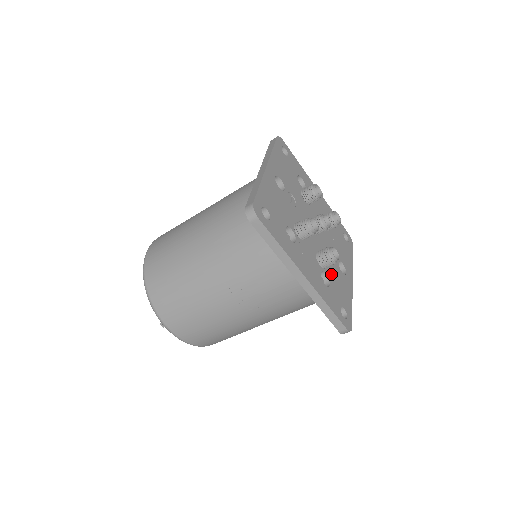
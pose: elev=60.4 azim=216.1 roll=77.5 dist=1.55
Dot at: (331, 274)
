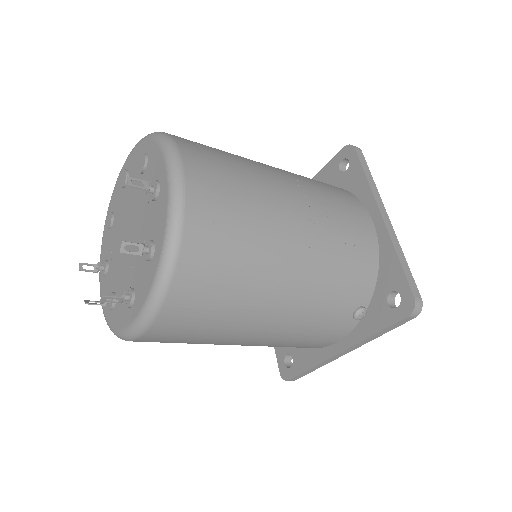
Dot at: occluded
